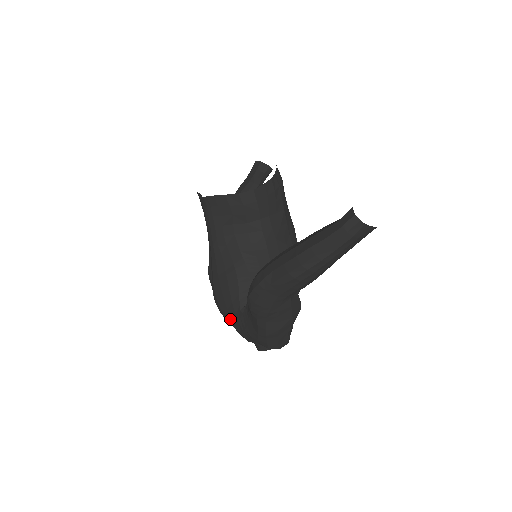
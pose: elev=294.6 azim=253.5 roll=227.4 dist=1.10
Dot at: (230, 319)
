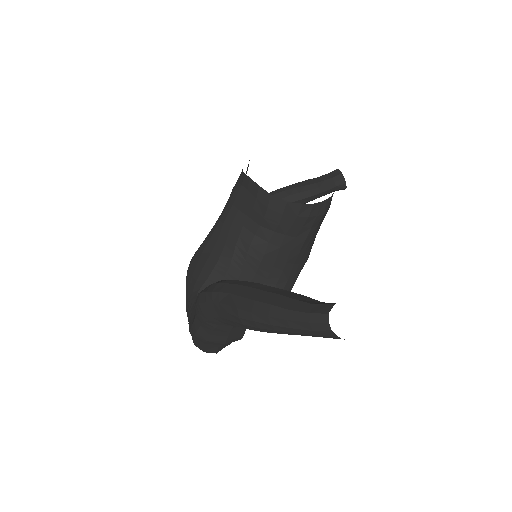
Dot at: (187, 292)
